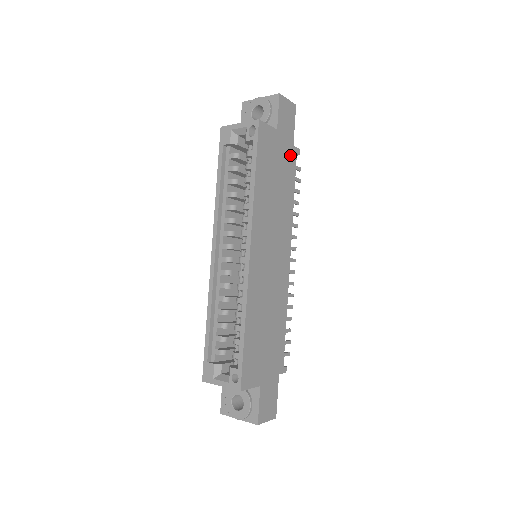
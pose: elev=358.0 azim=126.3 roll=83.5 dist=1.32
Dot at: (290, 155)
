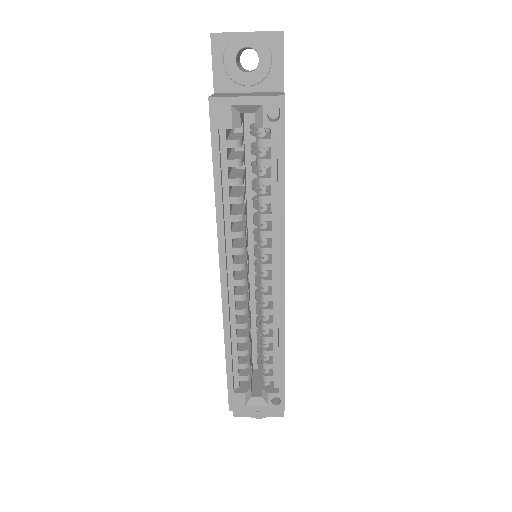
Dot at: occluded
